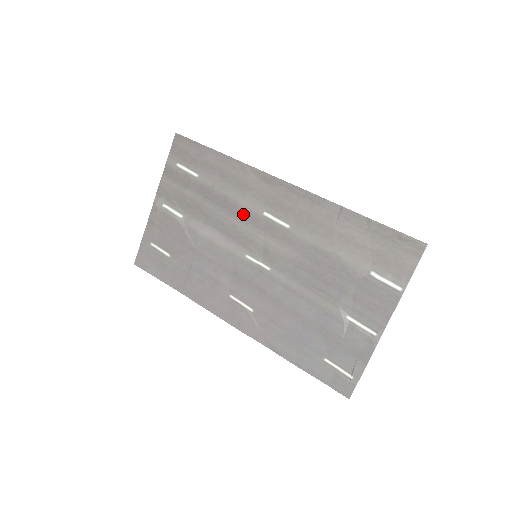
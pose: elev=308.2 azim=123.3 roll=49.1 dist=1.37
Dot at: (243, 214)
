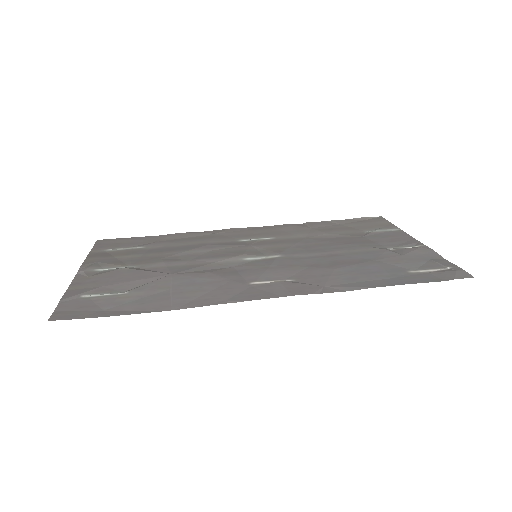
Dot at: (217, 245)
